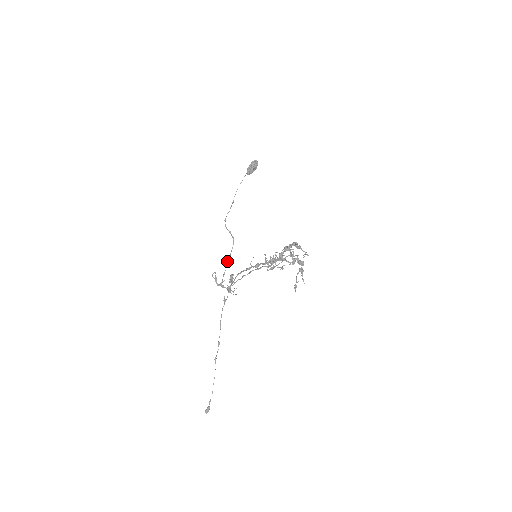
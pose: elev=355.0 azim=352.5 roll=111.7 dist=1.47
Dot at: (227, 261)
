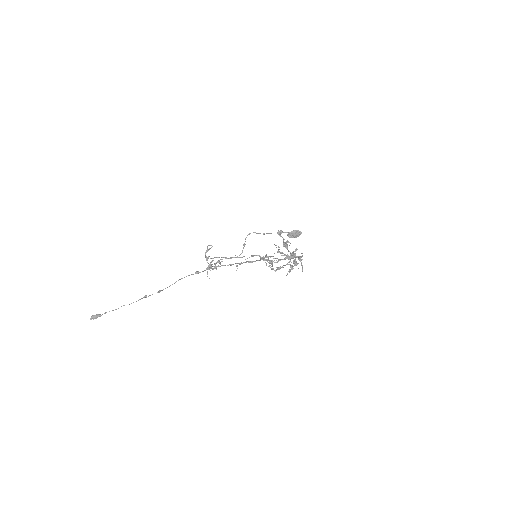
Dot at: (224, 257)
